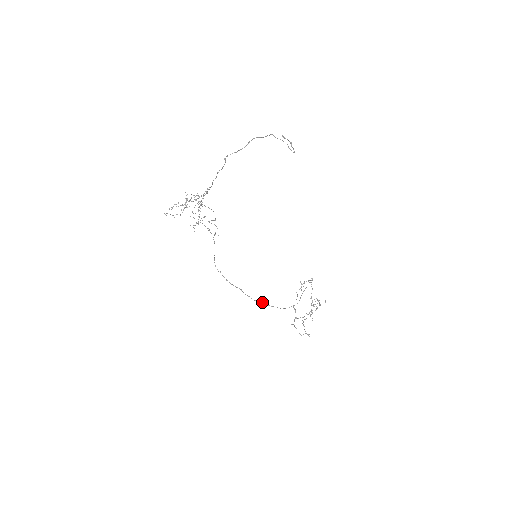
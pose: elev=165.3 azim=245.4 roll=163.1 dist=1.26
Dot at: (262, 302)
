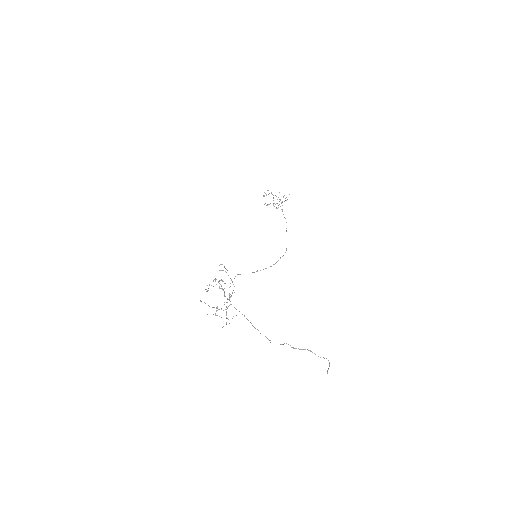
Dot at: (266, 268)
